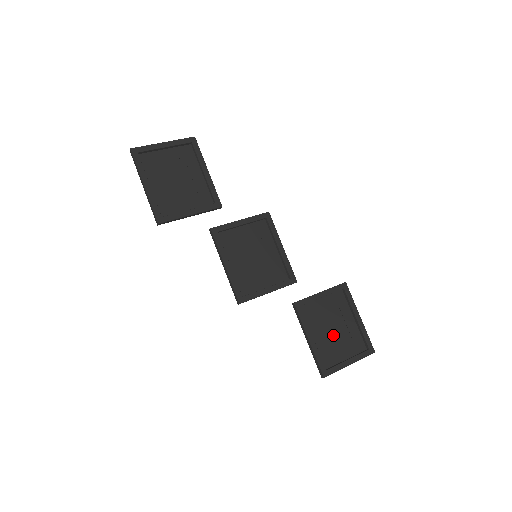
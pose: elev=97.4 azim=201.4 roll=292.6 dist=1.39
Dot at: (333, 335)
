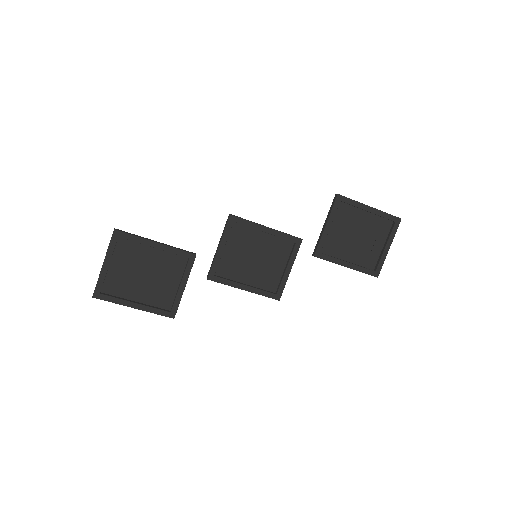
Dot at: (360, 242)
